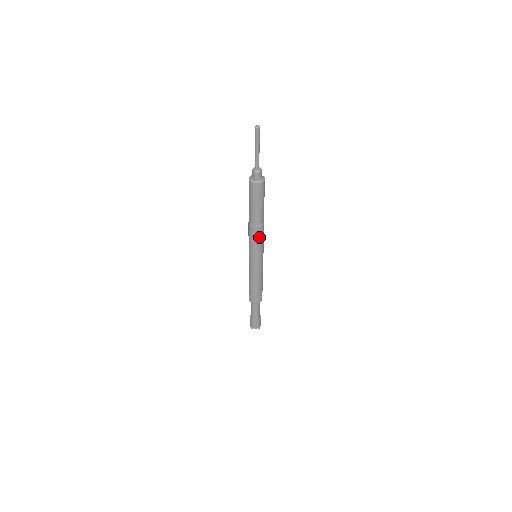
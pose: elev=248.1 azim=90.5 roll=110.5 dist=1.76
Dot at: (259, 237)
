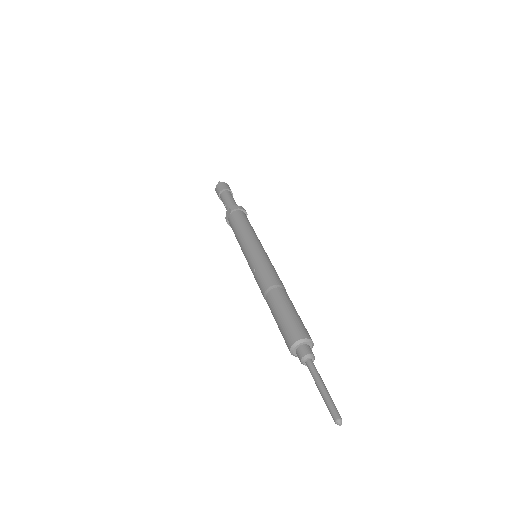
Dot at: occluded
